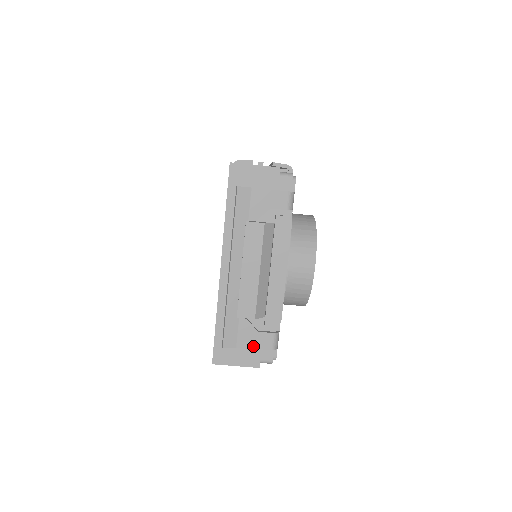
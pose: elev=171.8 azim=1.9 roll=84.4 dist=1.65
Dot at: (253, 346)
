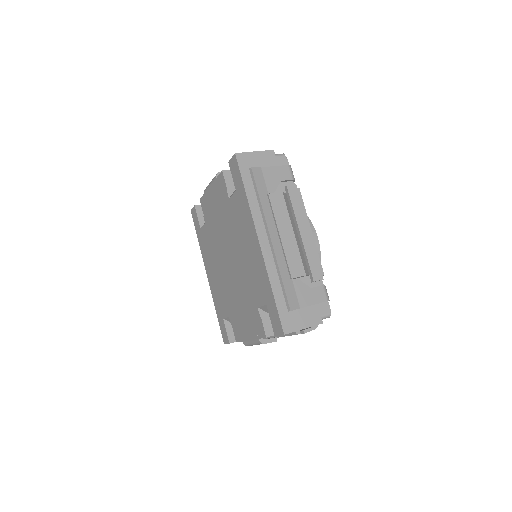
Dot at: (312, 302)
